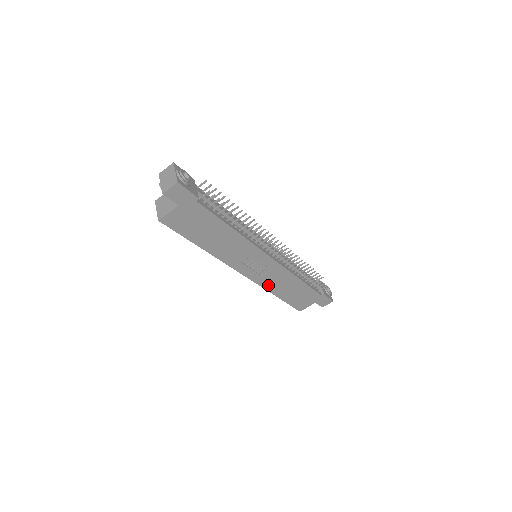
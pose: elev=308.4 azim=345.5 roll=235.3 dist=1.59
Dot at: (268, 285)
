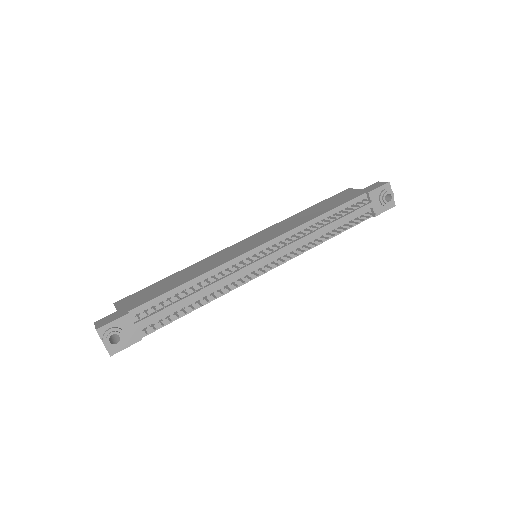
Dot at: occluded
